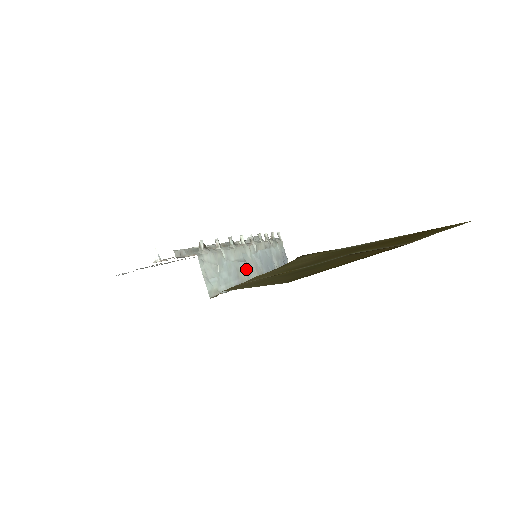
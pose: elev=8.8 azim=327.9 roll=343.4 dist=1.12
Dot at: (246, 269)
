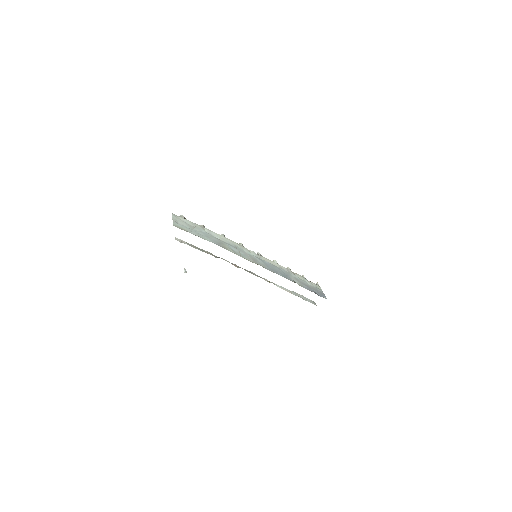
Dot at: (236, 251)
